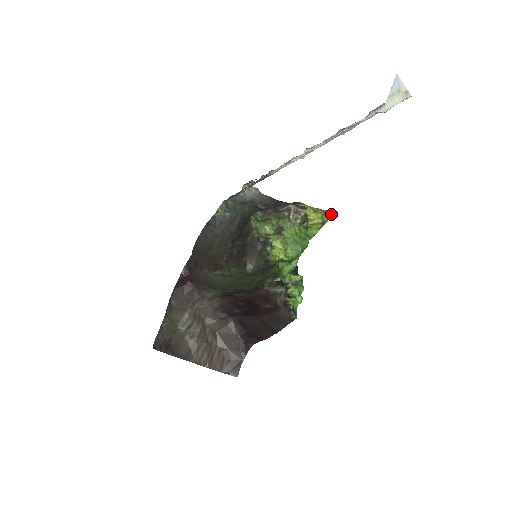
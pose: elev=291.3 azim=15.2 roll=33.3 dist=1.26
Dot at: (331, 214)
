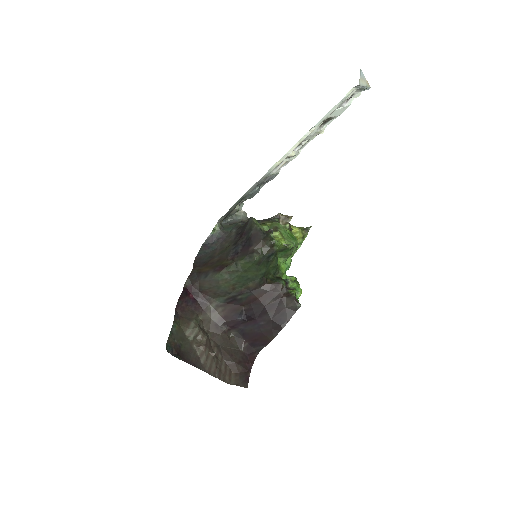
Dot at: (308, 230)
